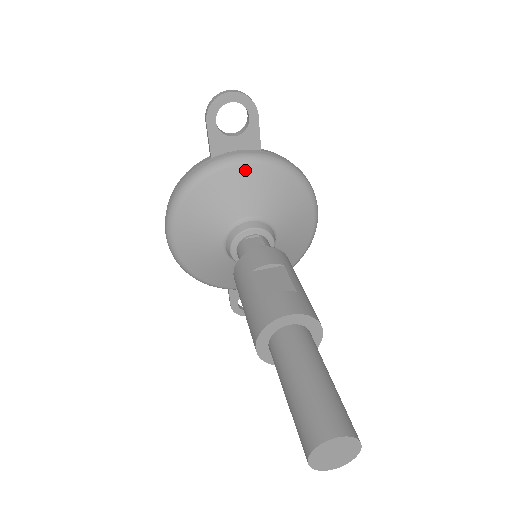
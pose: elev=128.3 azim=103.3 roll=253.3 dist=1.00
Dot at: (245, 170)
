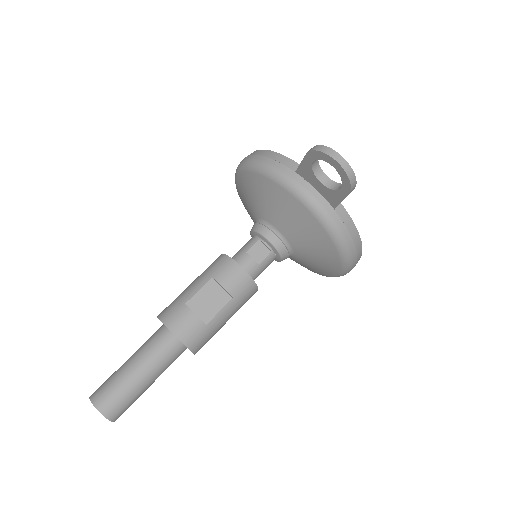
Dot at: (302, 210)
